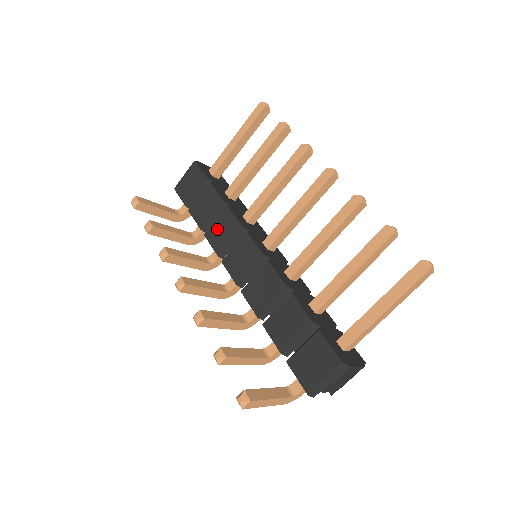
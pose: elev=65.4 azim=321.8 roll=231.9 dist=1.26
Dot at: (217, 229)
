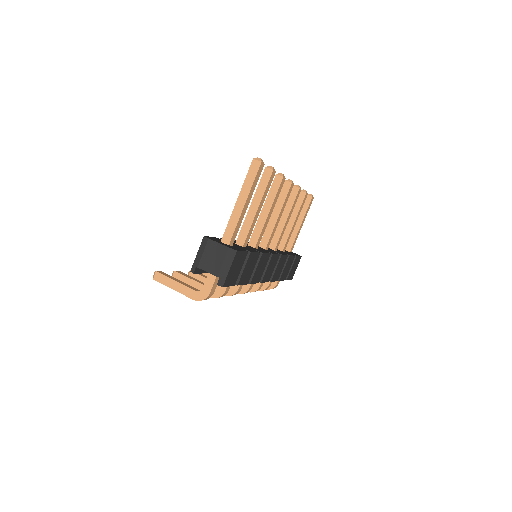
Dot at: occluded
